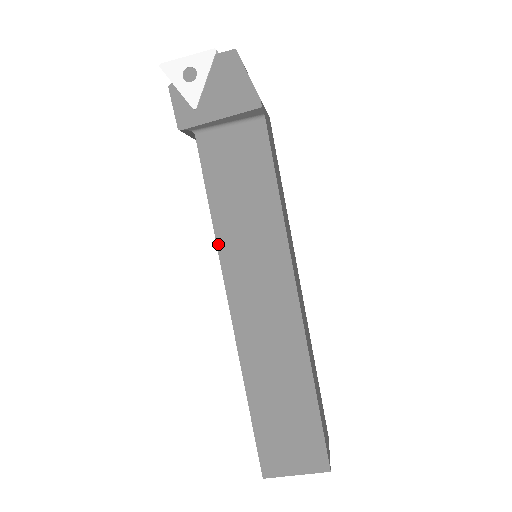
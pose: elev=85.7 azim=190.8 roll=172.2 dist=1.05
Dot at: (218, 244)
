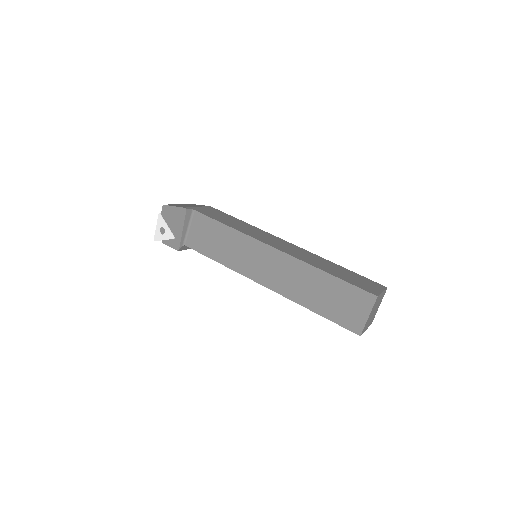
Dot at: (232, 269)
